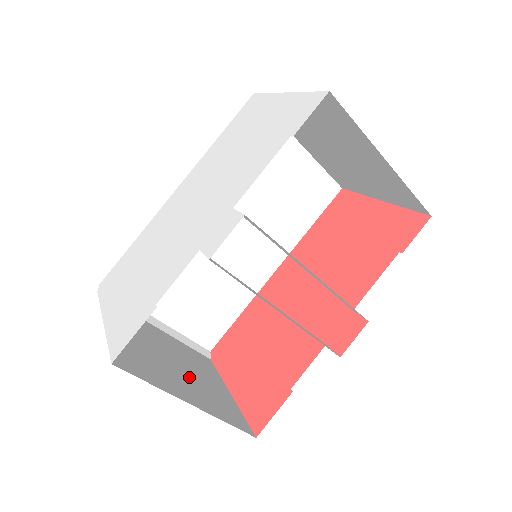
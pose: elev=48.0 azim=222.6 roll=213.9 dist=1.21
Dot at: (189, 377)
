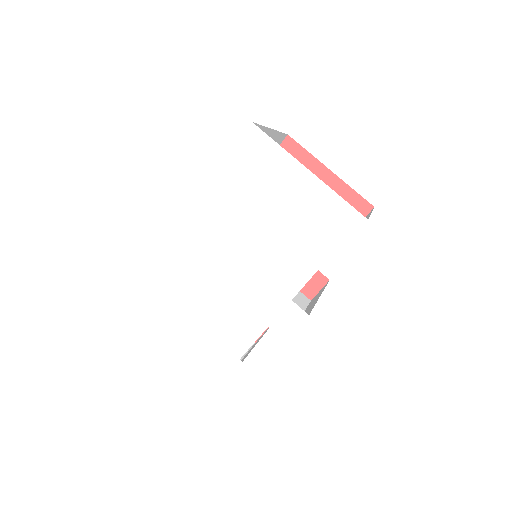
Dot at: occluded
